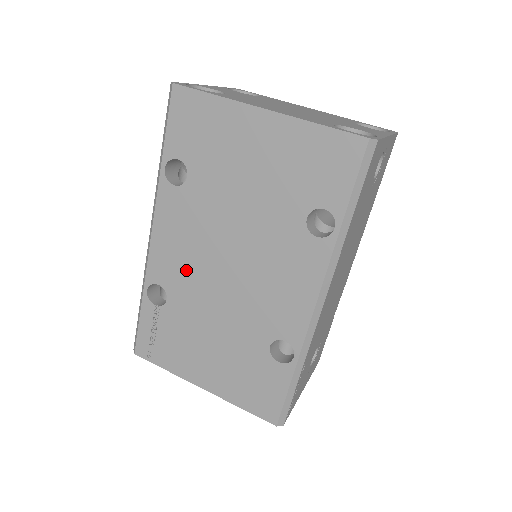
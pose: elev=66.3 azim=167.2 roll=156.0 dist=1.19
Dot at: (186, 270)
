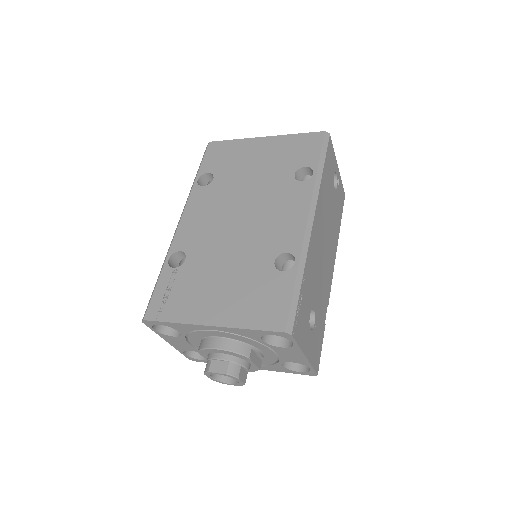
Dot at: (206, 233)
